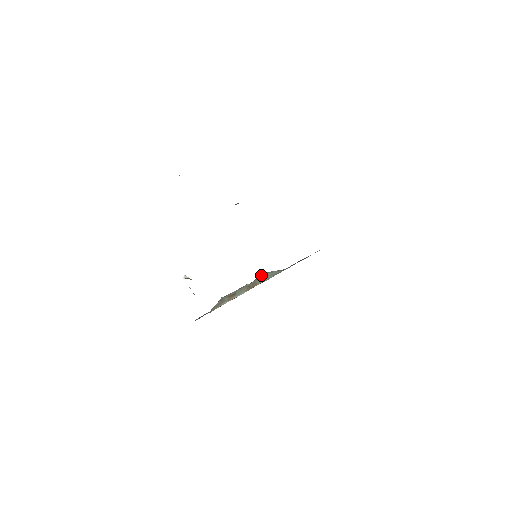
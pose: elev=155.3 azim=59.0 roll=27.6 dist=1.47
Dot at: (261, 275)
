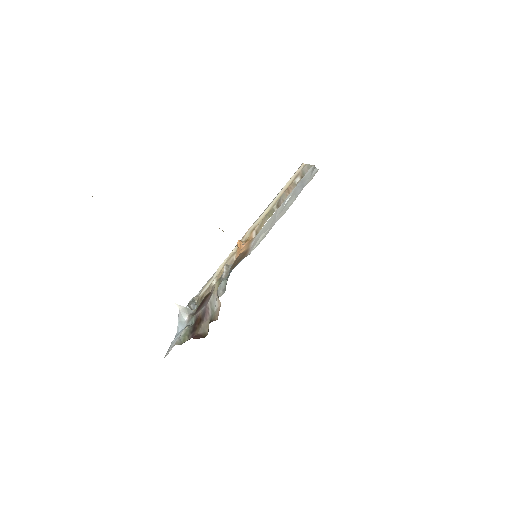
Dot at: occluded
